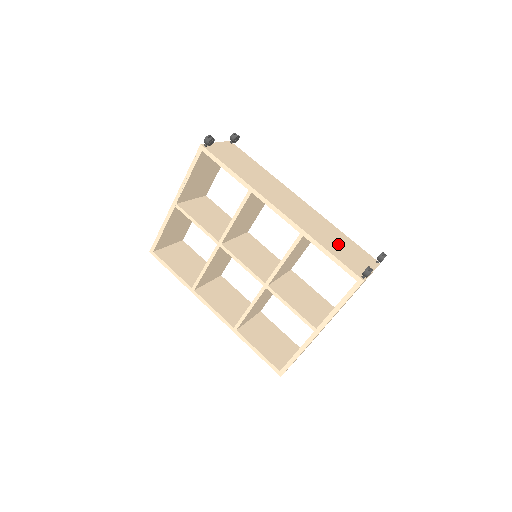
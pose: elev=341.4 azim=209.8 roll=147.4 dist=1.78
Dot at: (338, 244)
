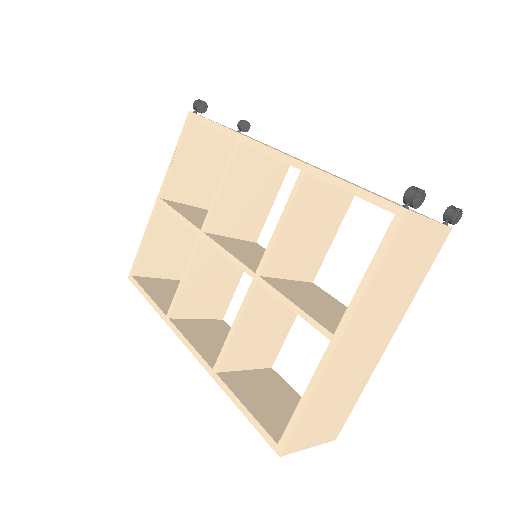
Dot at: occluded
